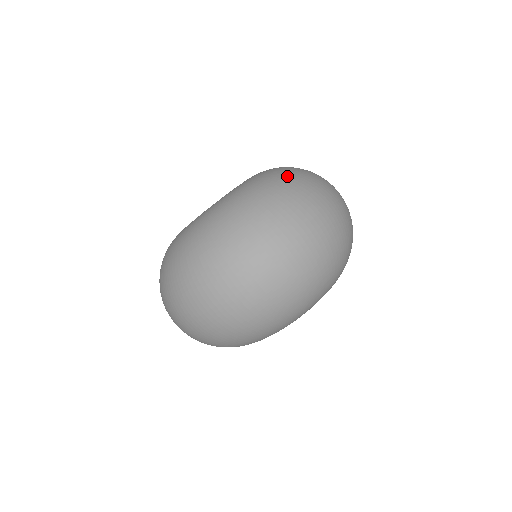
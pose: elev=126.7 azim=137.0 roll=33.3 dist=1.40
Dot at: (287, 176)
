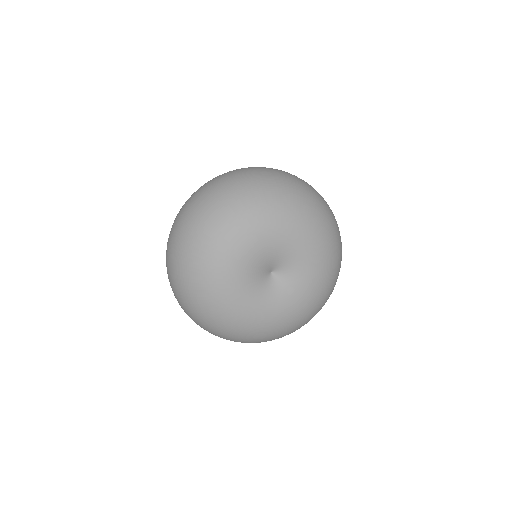
Dot at: occluded
